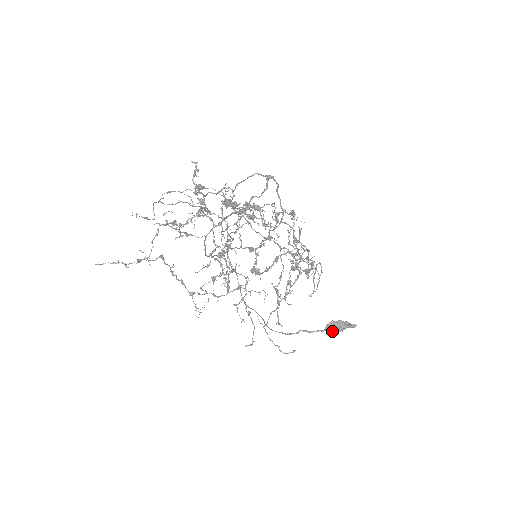
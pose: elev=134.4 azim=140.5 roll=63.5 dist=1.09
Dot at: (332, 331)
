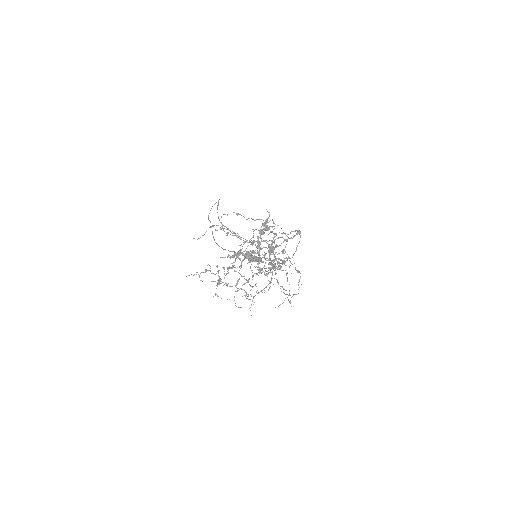
Dot at: occluded
